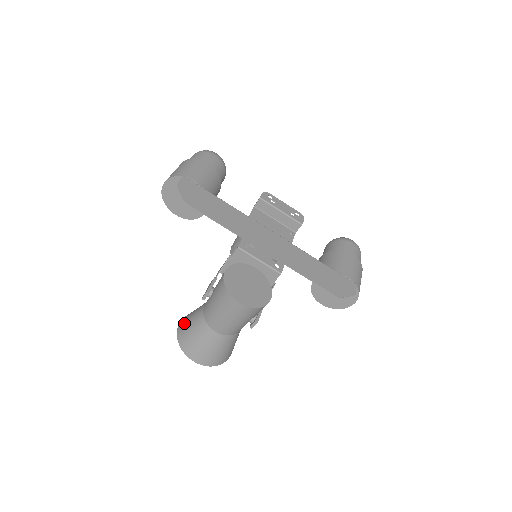
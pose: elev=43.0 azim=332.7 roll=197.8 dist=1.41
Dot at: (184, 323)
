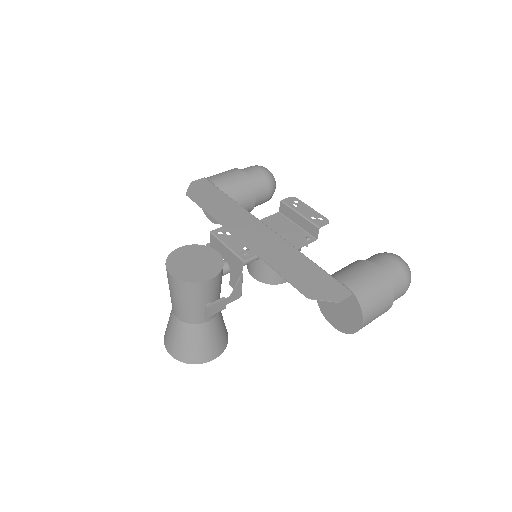
Dot at: occluded
